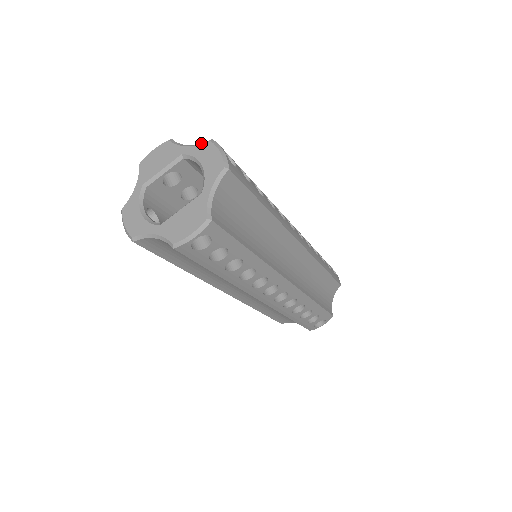
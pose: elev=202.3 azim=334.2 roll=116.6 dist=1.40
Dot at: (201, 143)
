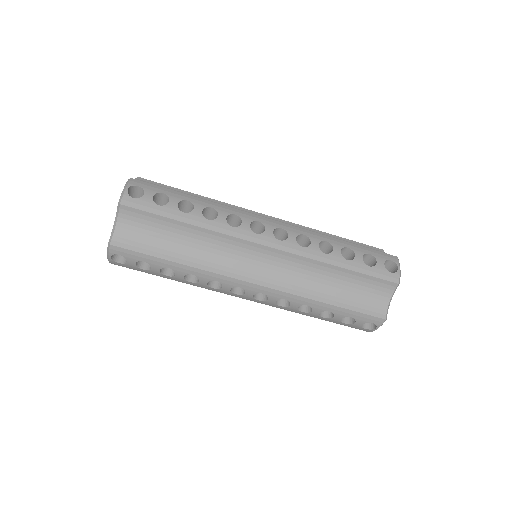
Dot at: occluded
